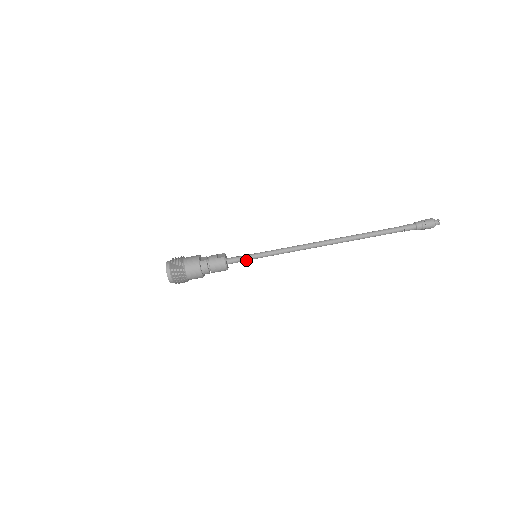
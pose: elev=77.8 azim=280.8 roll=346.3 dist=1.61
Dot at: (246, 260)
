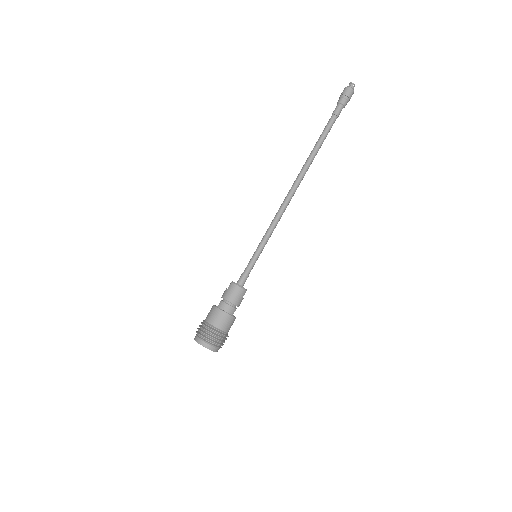
Dot at: (252, 267)
